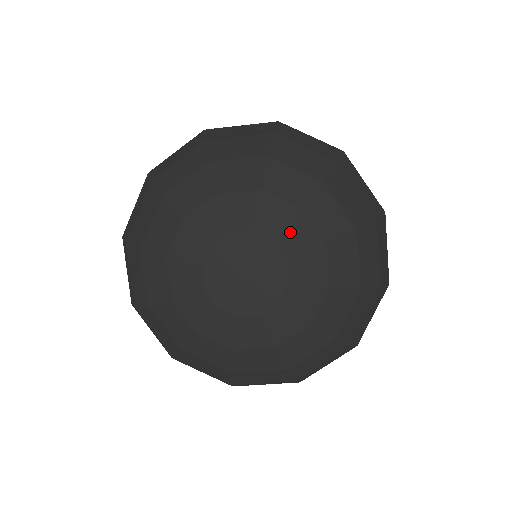
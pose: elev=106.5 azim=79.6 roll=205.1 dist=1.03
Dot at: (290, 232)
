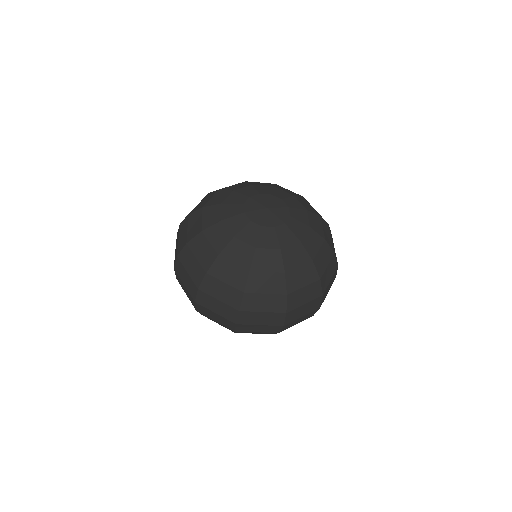
Dot at: (276, 192)
